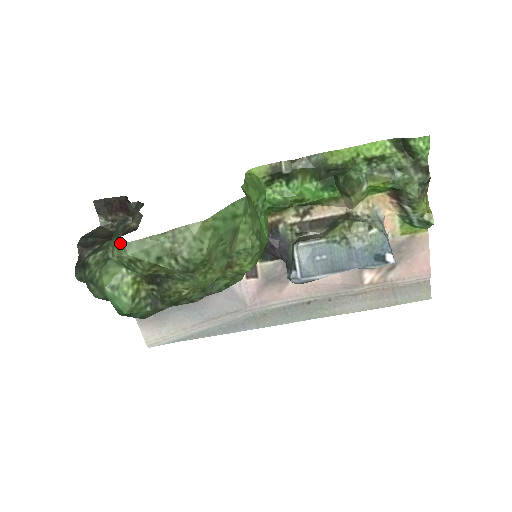
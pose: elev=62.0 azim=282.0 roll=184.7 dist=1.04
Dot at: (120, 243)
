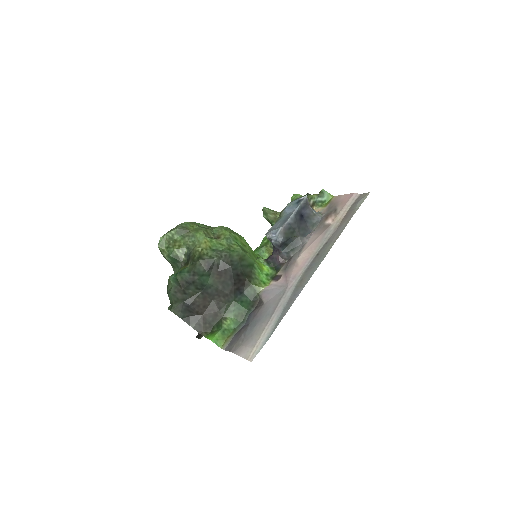
Dot at: occluded
